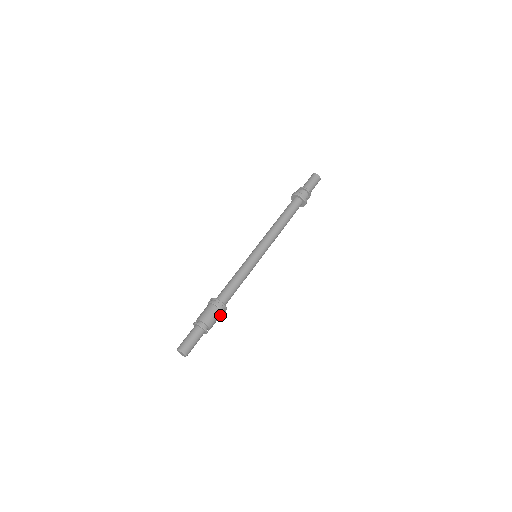
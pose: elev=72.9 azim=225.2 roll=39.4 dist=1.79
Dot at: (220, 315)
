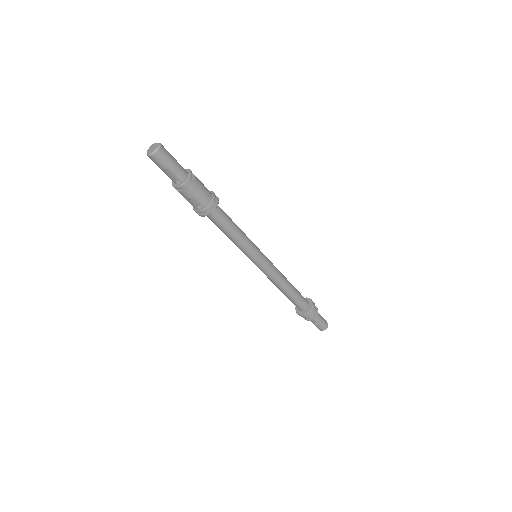
Dot at: (203, 203)
